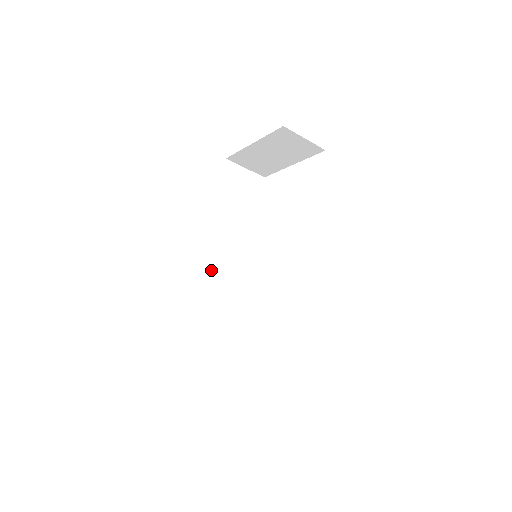
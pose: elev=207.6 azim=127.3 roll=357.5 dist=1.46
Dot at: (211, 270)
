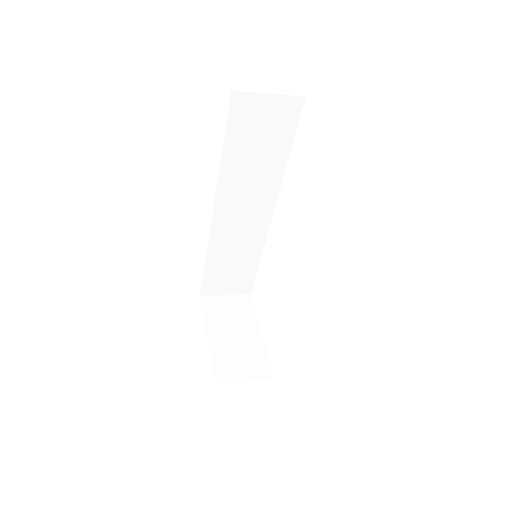
Dot at: (220, 227)
